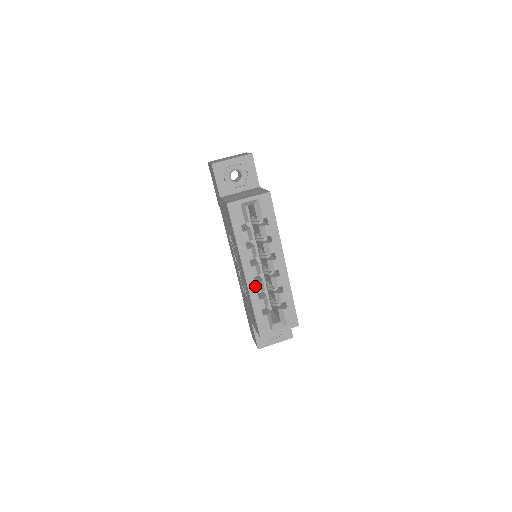
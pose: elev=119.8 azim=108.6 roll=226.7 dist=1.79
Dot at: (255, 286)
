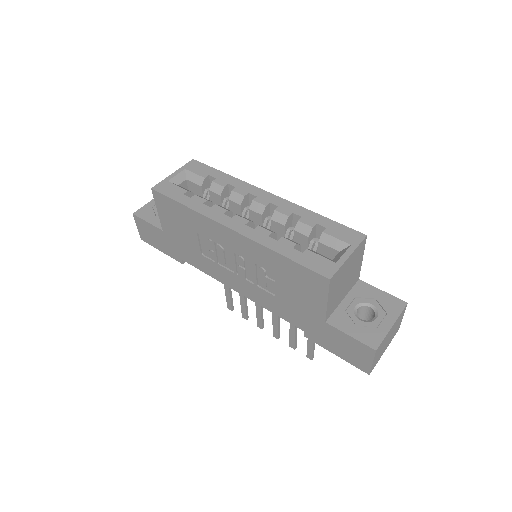
Dot at: (257, 232)
